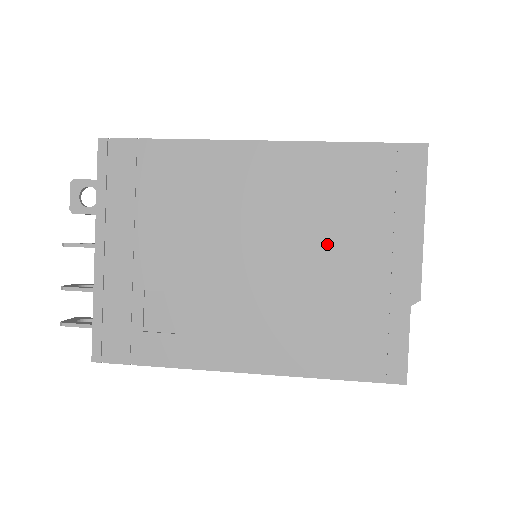
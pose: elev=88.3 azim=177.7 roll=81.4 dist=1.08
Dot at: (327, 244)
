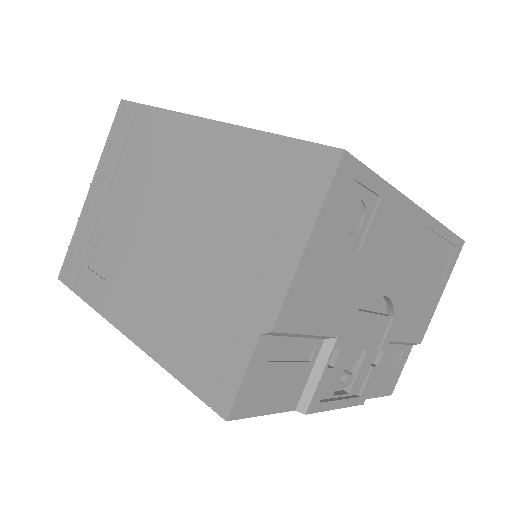
Dot at: (219, 236)
